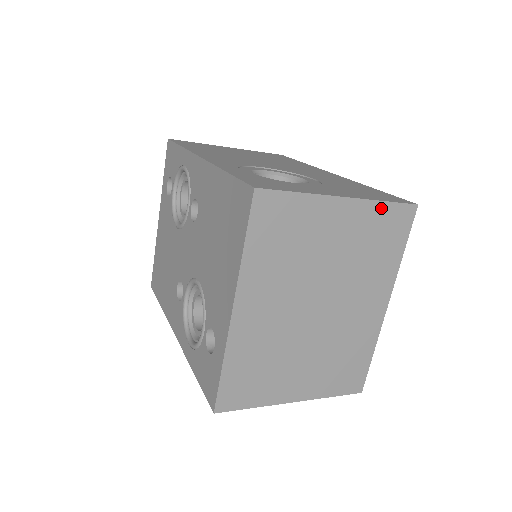
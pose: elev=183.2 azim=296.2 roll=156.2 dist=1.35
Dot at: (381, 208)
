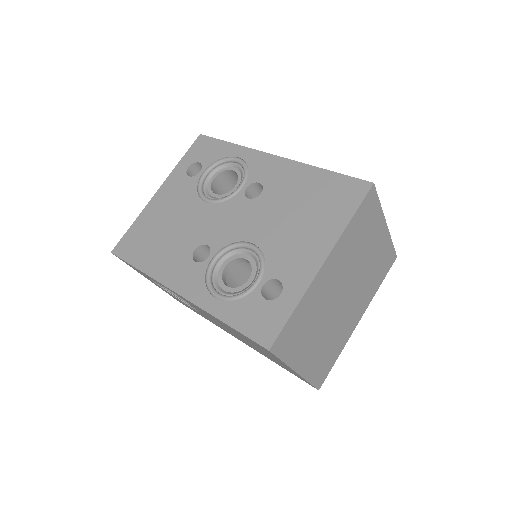
Dot at: (390, 246)
